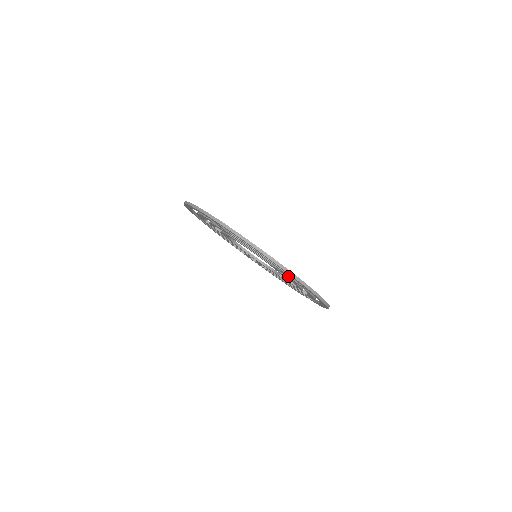
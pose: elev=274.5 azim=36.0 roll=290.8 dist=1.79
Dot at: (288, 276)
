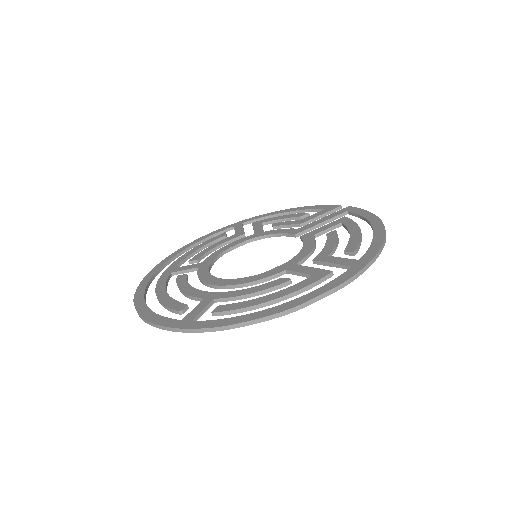
Dot at: occluded
